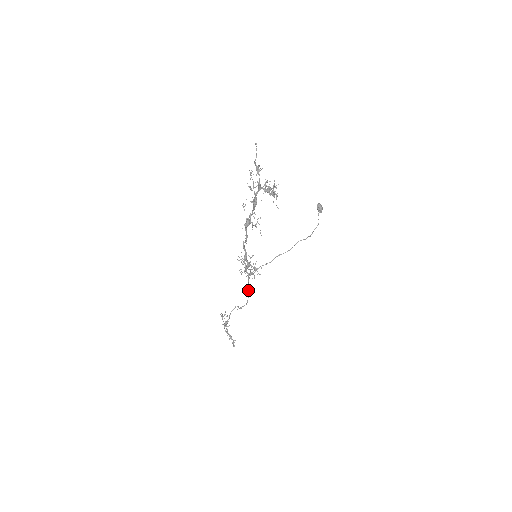
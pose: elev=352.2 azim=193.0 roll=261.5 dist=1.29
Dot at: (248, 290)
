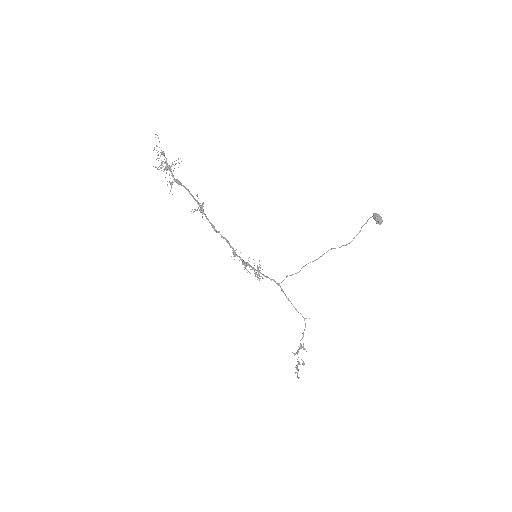
Dot at: (295, 308)
